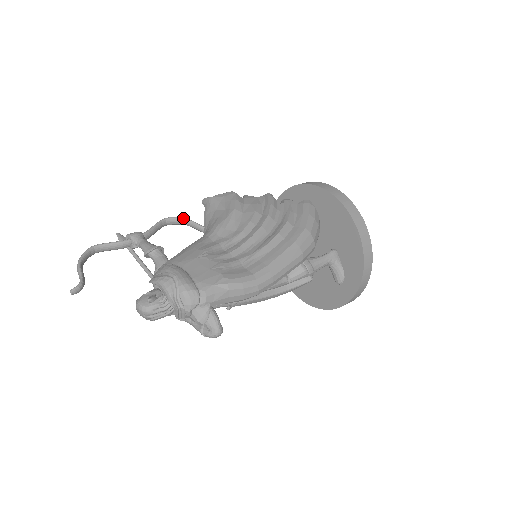
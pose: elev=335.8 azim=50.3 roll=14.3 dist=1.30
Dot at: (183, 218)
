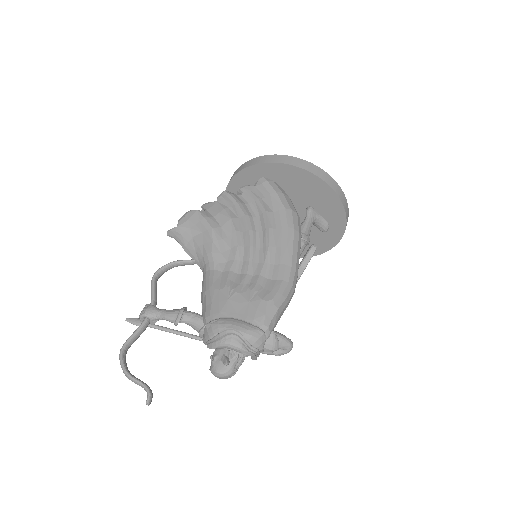
Dot at: (168, 264)
